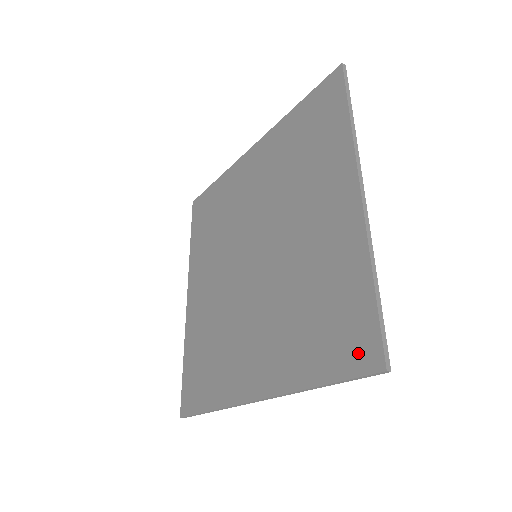
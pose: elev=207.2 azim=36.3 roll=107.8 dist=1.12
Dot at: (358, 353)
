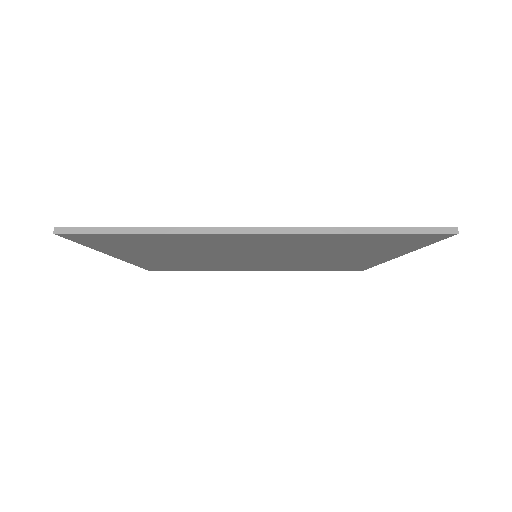
Dot at: occluded
